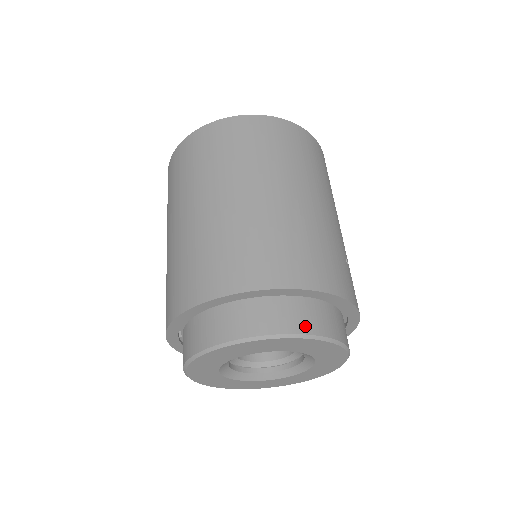
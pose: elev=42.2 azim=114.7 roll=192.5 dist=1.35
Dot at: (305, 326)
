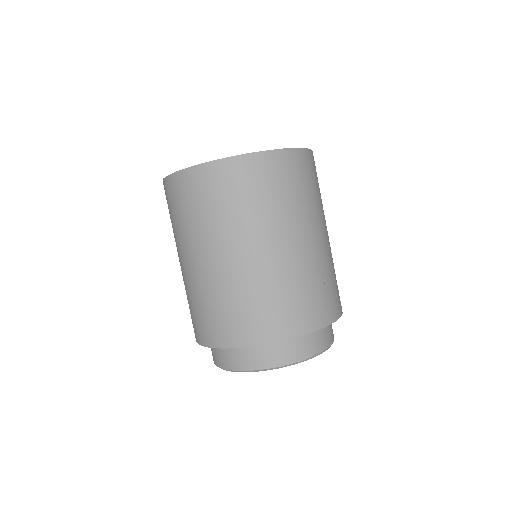
Dot at: (283, 359)
